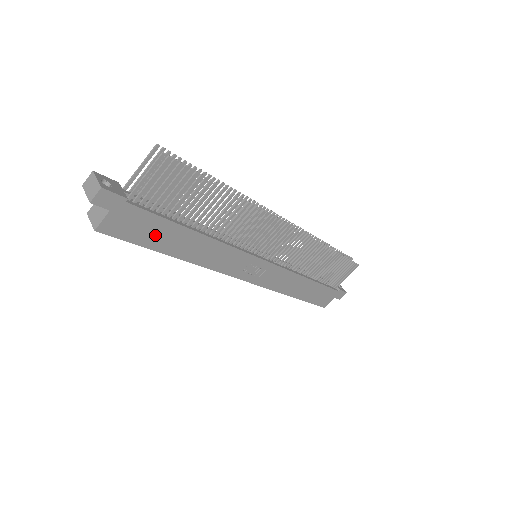
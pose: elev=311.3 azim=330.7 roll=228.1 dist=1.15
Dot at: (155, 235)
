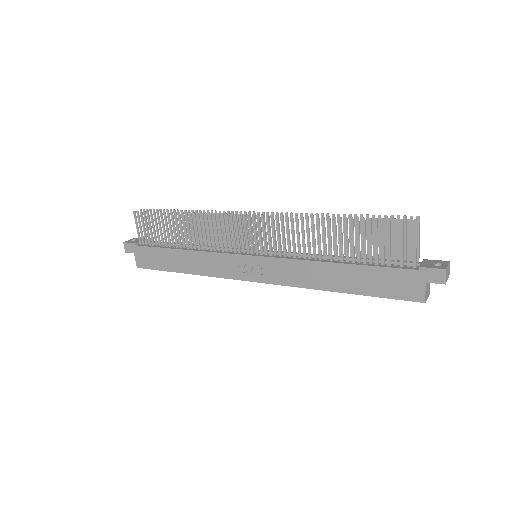
Dot at: (162, 261)
